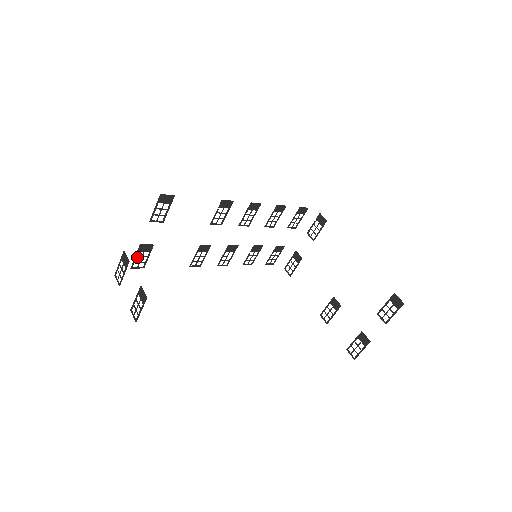
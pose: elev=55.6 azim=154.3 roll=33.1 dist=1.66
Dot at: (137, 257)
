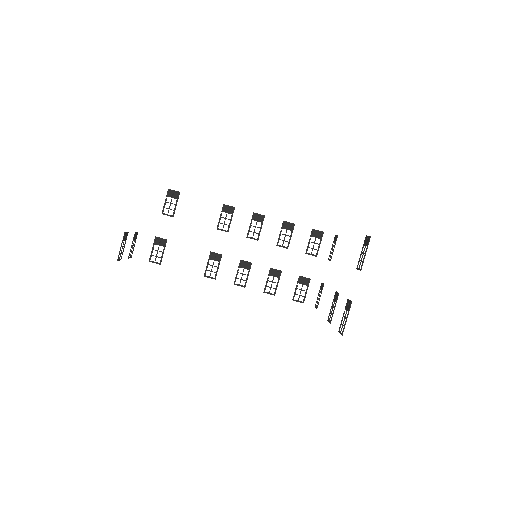
Dot at: occluded
